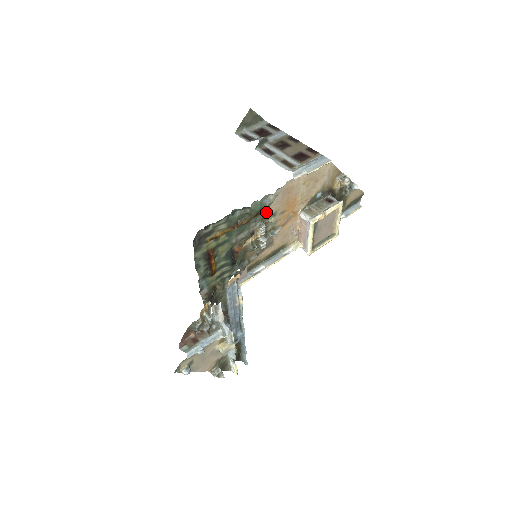
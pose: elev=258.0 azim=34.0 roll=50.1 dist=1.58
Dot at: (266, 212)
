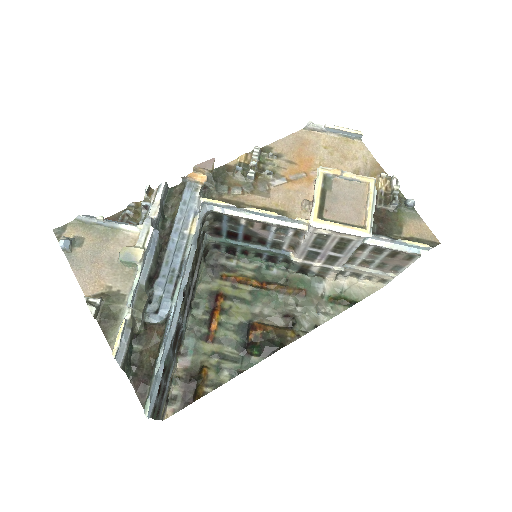
Dot at: (269, 146)
